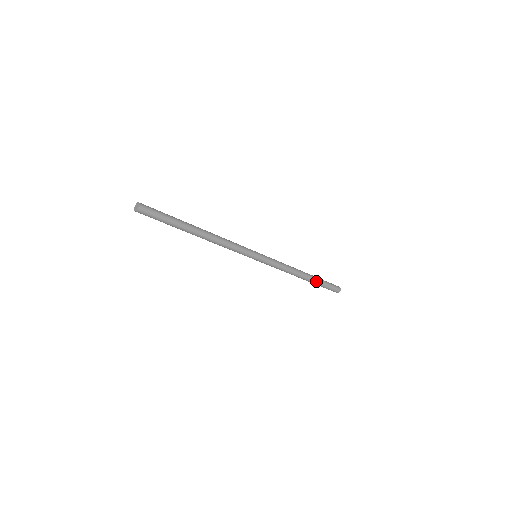
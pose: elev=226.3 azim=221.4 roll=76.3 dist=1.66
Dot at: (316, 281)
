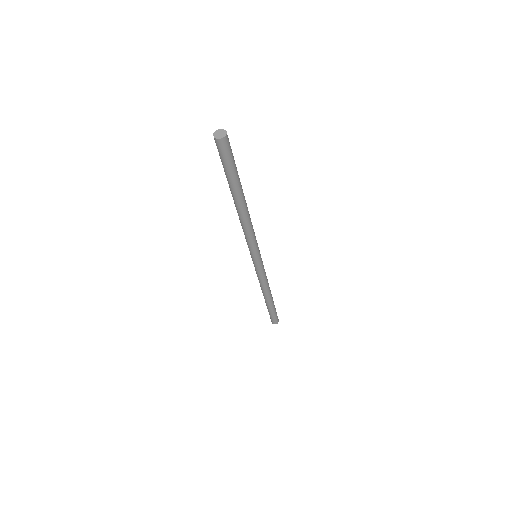
Dot at: (272, 306)
